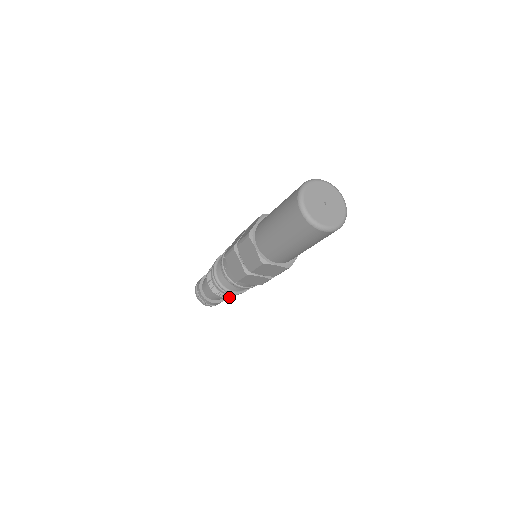
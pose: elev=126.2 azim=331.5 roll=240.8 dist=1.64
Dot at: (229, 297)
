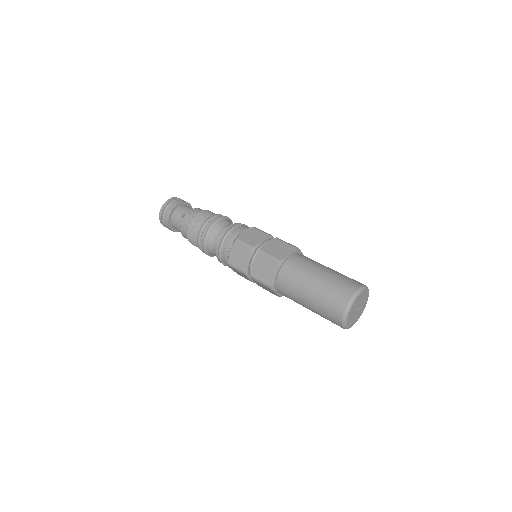
Dot at: occluded
